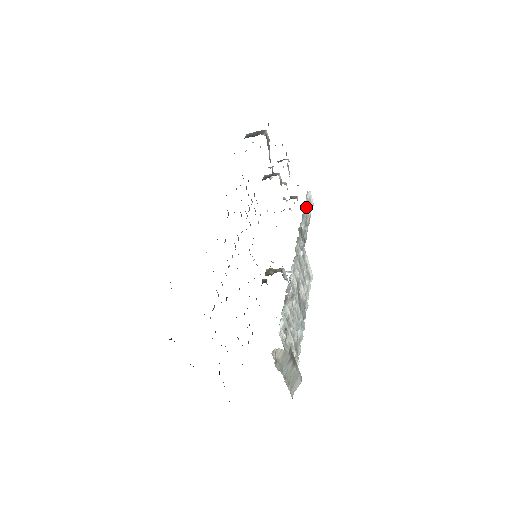
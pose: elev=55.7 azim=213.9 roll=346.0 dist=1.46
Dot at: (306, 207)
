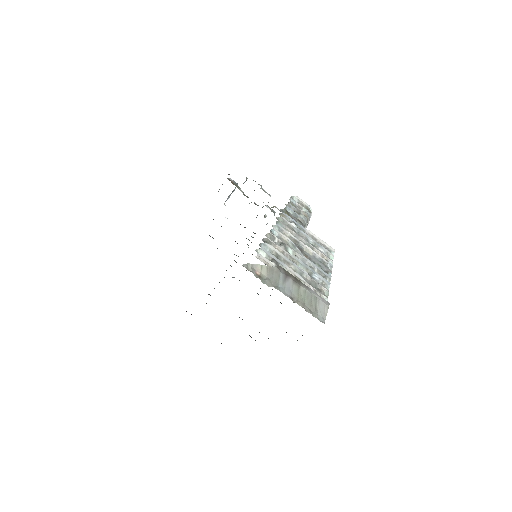
Dot at: (293, 204)
